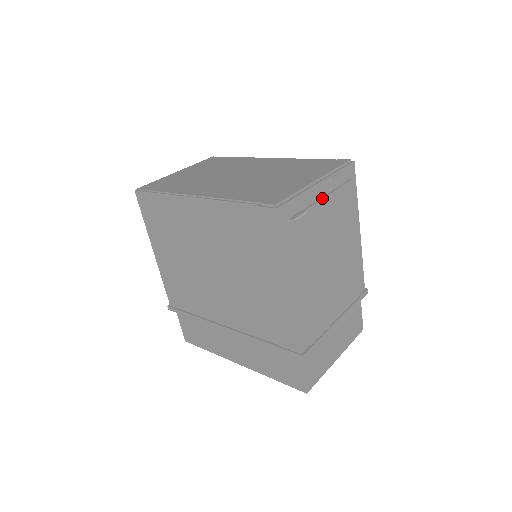
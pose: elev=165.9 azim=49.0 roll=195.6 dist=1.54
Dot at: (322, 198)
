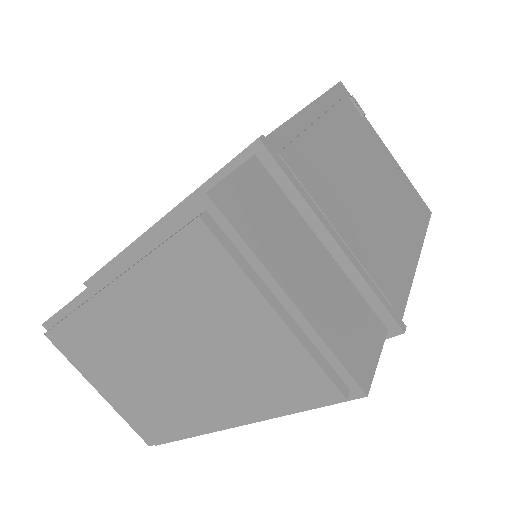
Dot at: (385, 152)
